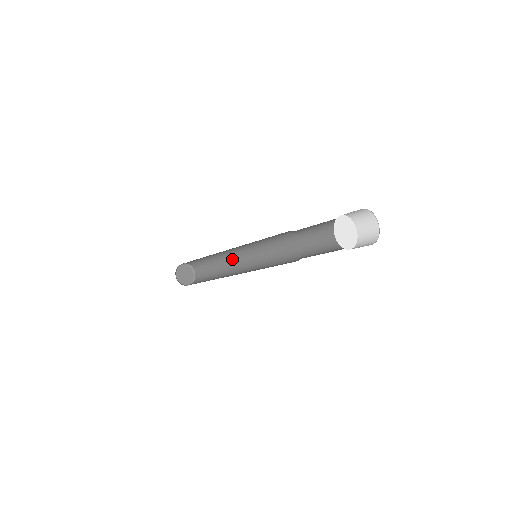
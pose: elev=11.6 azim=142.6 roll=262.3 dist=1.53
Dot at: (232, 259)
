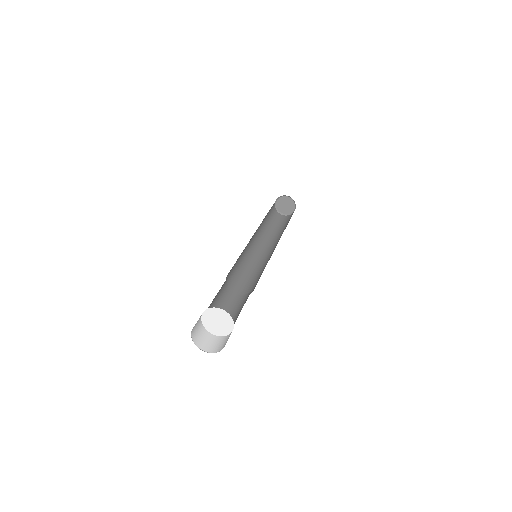
Dot at: occluded
